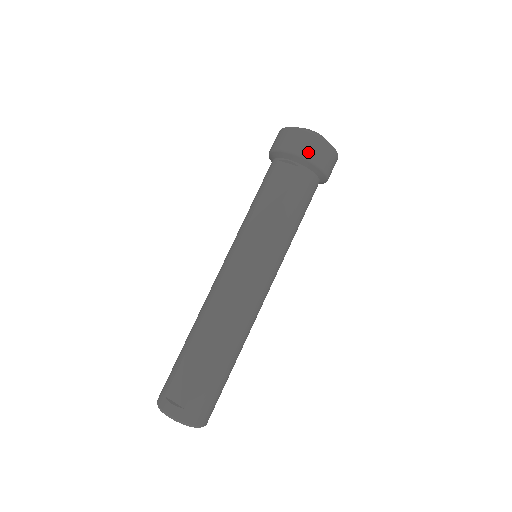
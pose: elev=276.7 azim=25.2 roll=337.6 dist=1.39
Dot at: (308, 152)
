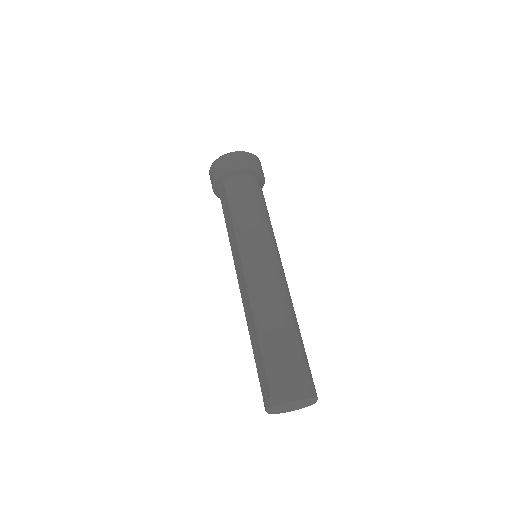
Dot at: (218, 172)
